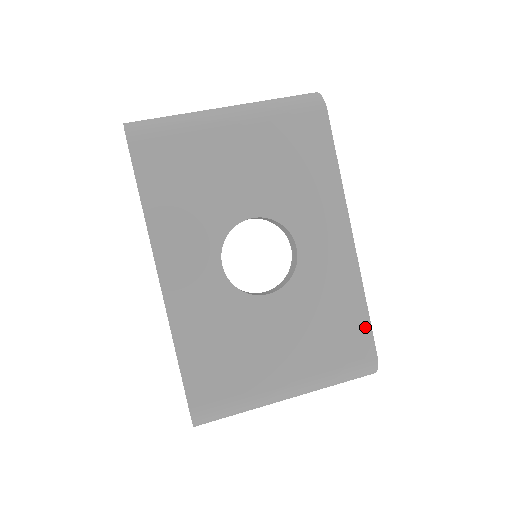
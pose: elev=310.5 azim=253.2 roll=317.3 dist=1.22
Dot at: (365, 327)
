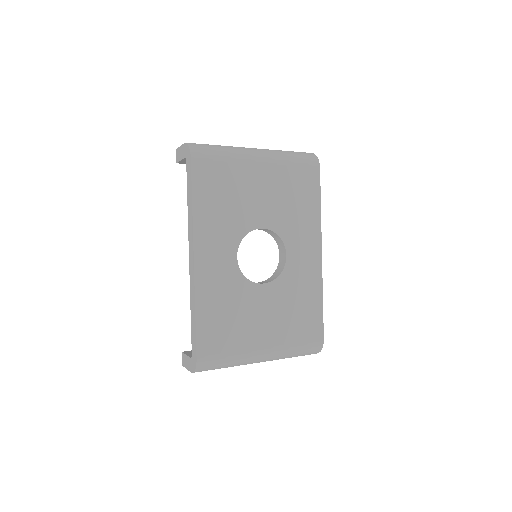
Dot at: (319, 318)
